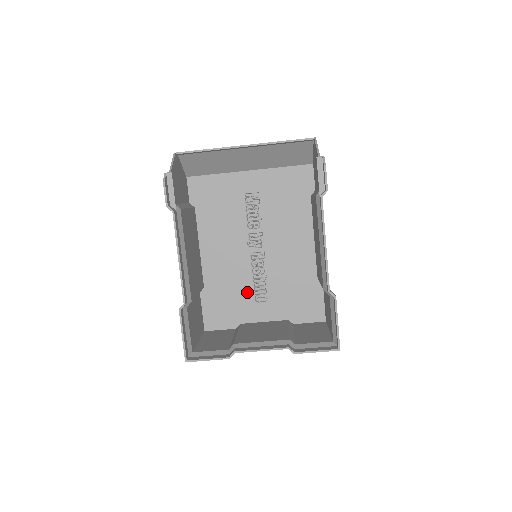
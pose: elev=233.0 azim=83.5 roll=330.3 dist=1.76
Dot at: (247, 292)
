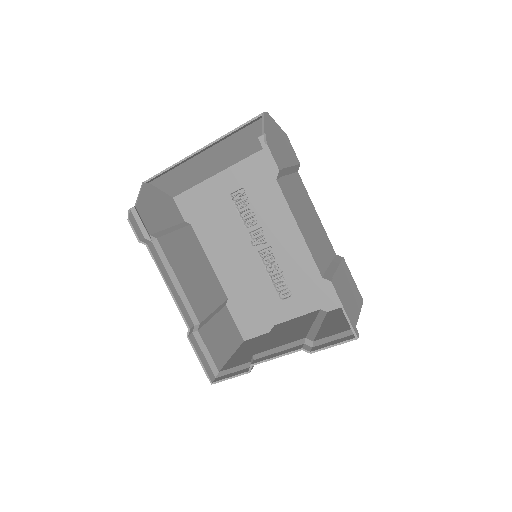
Dot at: (269, 292)
